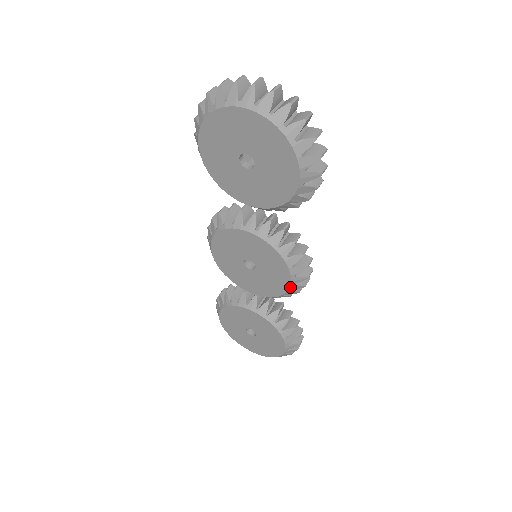
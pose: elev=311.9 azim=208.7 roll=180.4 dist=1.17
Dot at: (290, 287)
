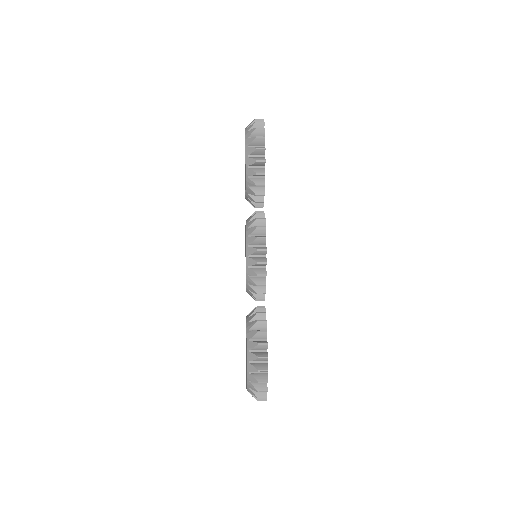
Dot at: (247, 259)
